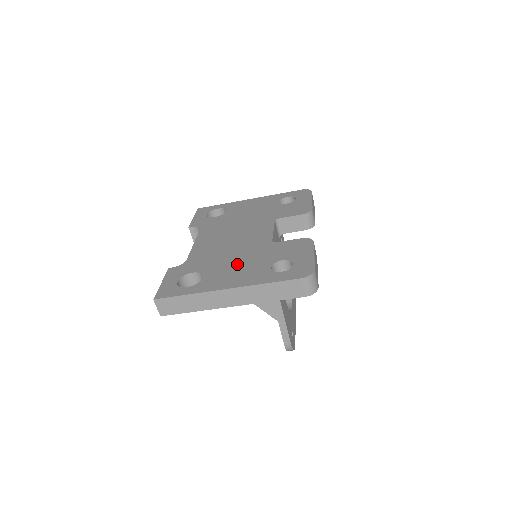
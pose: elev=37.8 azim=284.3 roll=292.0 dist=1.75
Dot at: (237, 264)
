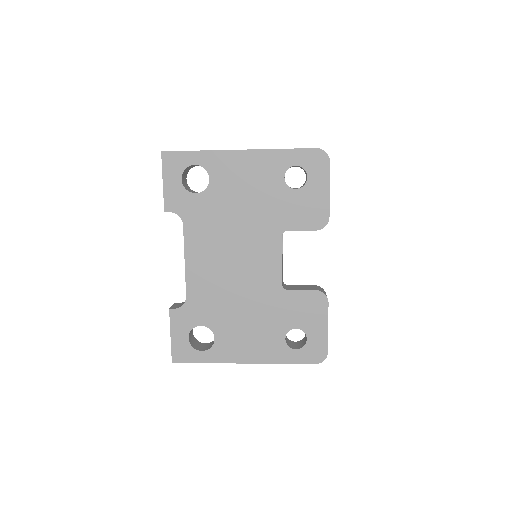
Dot at: (248, 324)
